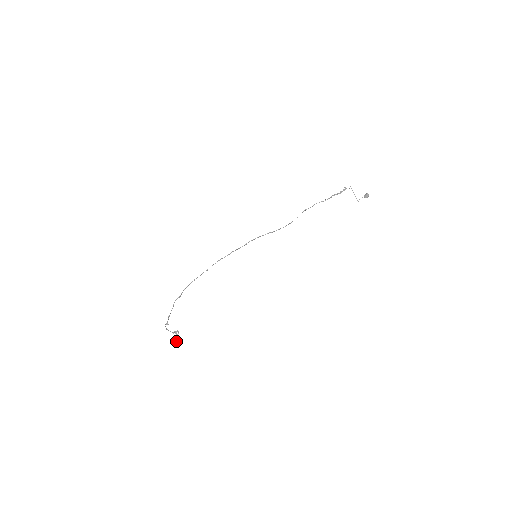
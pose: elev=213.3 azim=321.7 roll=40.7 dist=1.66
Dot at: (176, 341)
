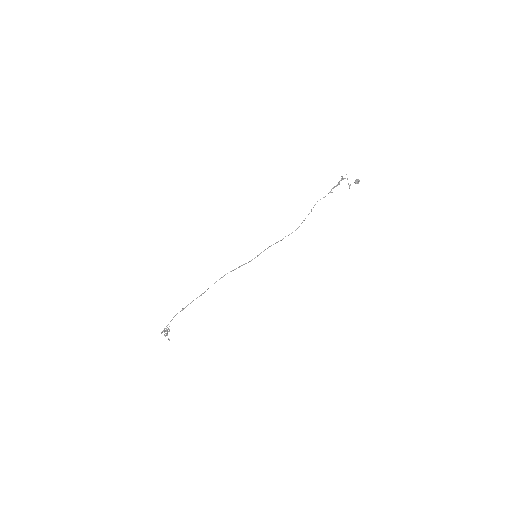
Dot at: (169, 340)
